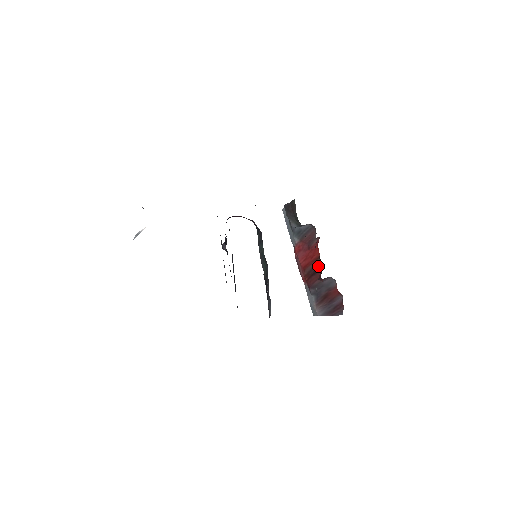
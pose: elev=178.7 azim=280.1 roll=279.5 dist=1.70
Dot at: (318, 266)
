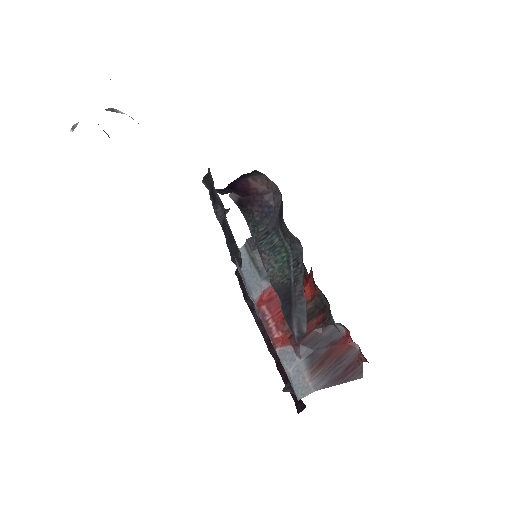
Dot at: (310, 312)
